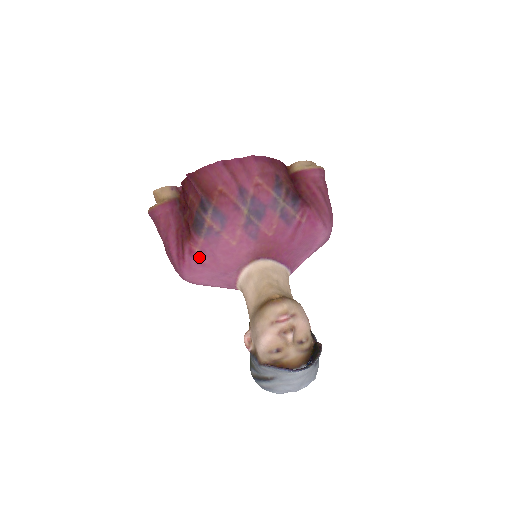
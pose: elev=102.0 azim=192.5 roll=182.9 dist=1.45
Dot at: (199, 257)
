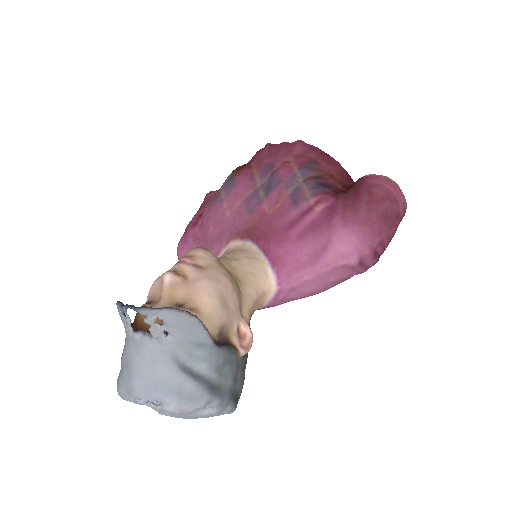
Dot at: (198, 231)
